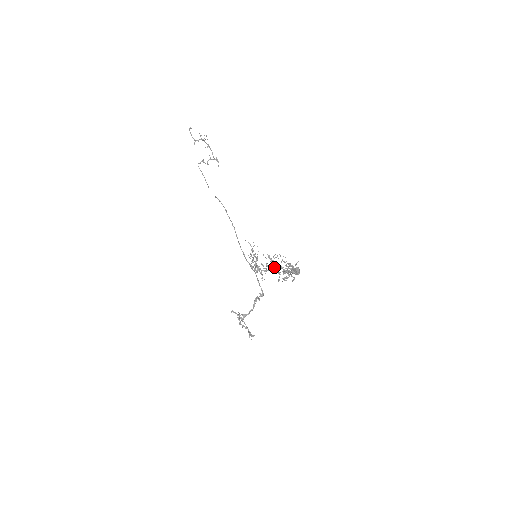
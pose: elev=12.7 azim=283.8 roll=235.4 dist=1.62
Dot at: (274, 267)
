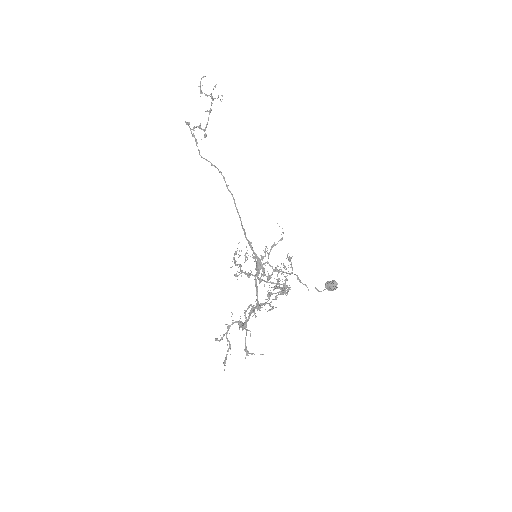
Dot at: (286, 276)
